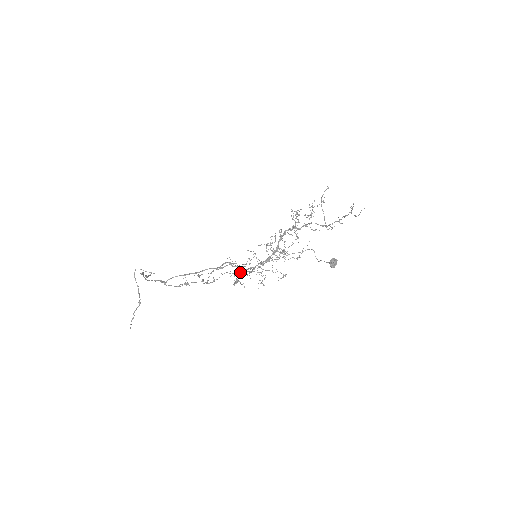
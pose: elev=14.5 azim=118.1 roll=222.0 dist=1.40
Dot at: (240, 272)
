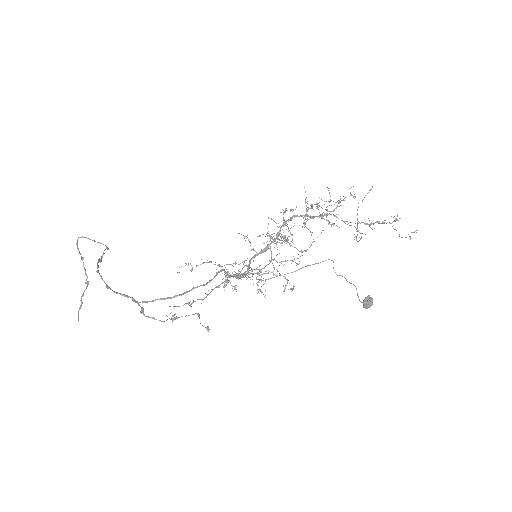
Dot at: occluded
